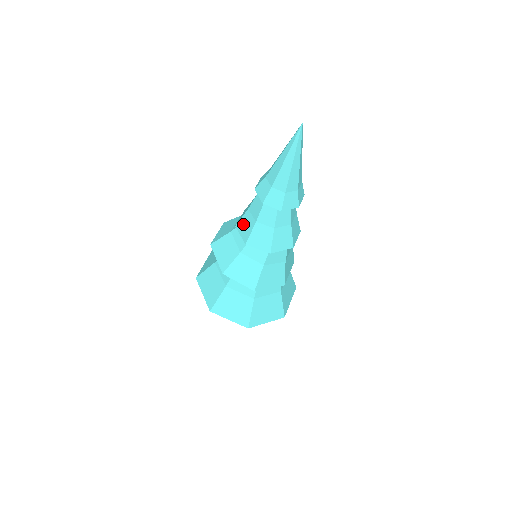
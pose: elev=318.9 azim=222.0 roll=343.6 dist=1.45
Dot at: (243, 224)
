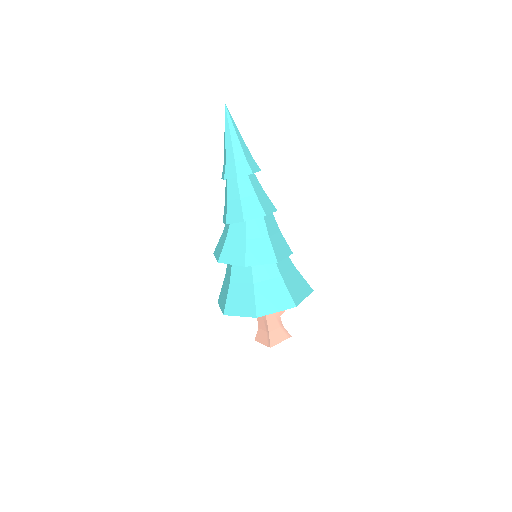
Dot at: (224, 214)
